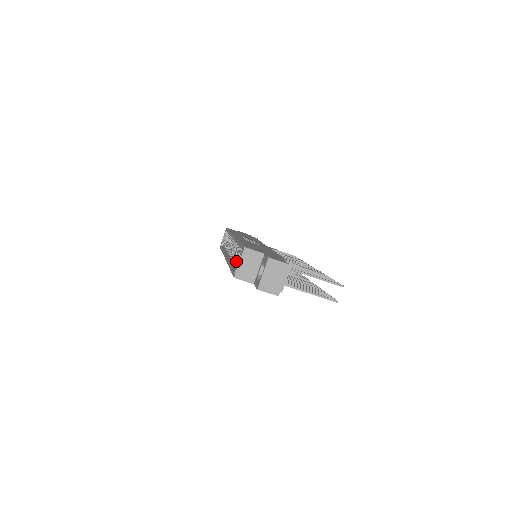
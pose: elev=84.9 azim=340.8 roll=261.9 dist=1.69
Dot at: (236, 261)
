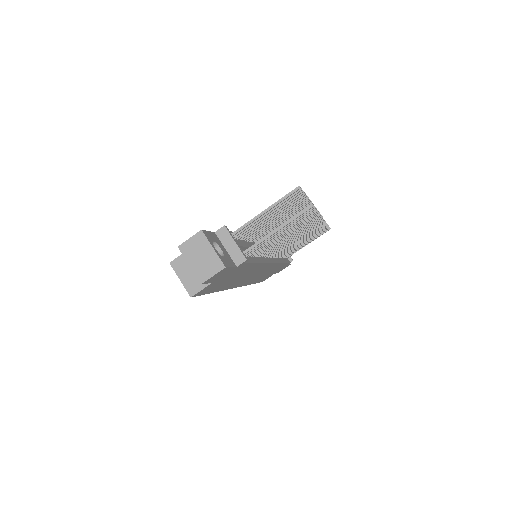
Dot at: occluded
